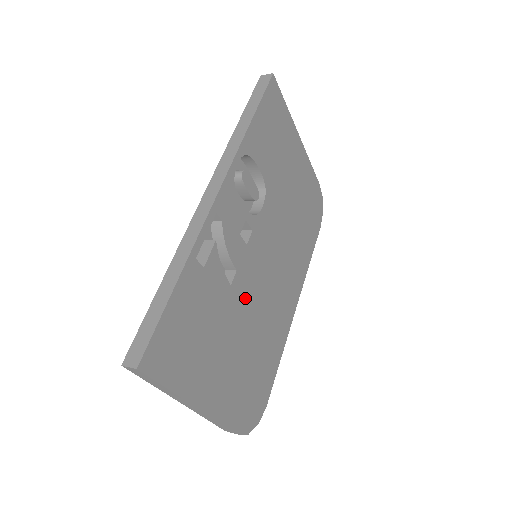
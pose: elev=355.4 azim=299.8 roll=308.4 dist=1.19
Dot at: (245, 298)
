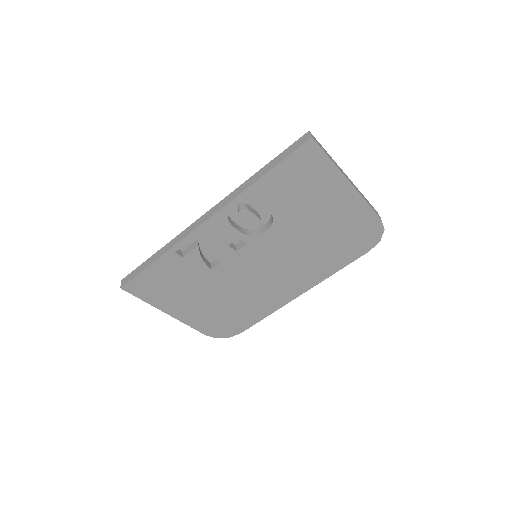
Dot at: (228, 278)
